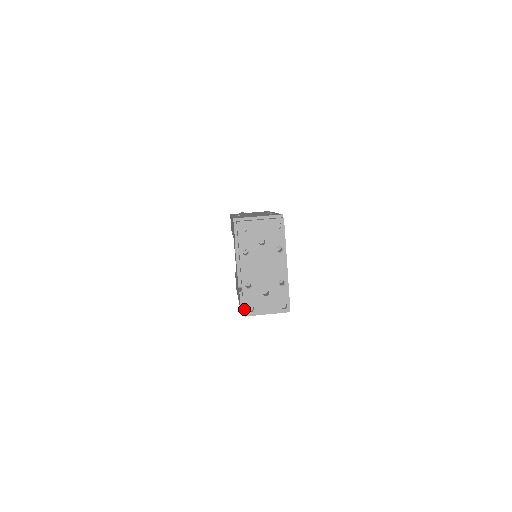
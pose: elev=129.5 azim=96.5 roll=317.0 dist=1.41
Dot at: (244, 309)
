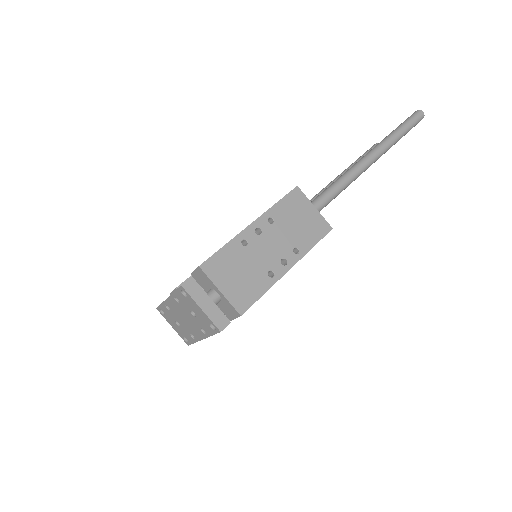
Dot at: (158, 307)
